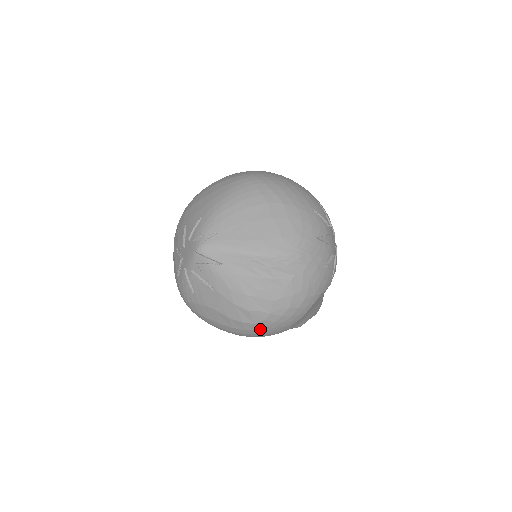
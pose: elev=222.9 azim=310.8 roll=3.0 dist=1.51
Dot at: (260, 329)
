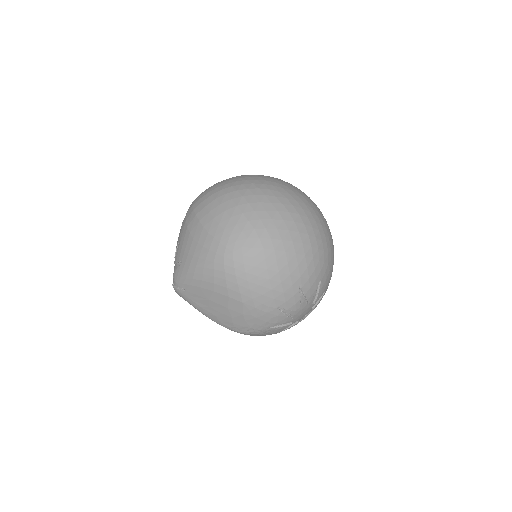
Dot at: occluded
